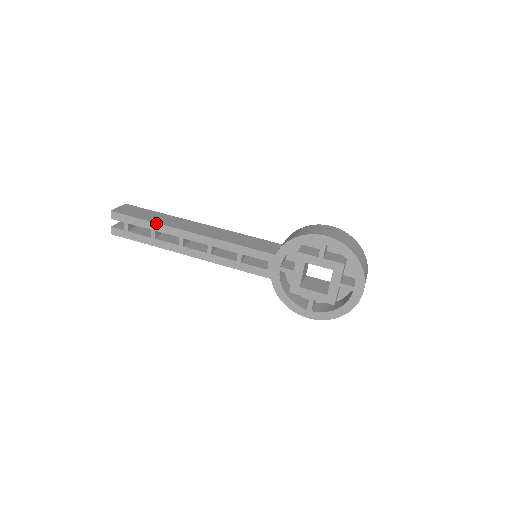
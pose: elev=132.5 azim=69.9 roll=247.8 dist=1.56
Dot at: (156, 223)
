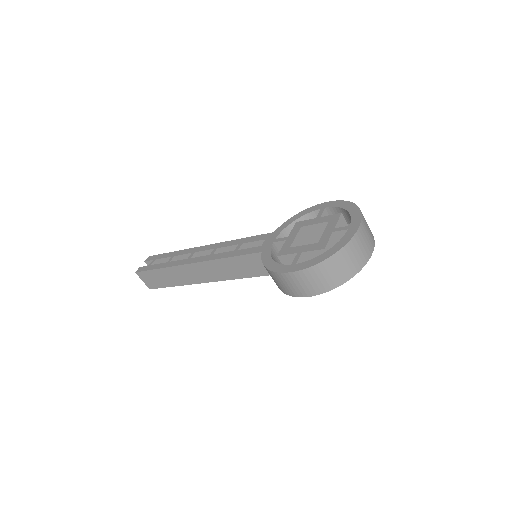
Dot at: (179, 250)
